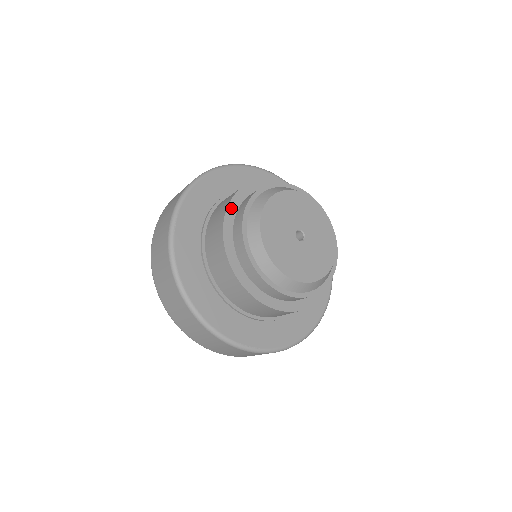
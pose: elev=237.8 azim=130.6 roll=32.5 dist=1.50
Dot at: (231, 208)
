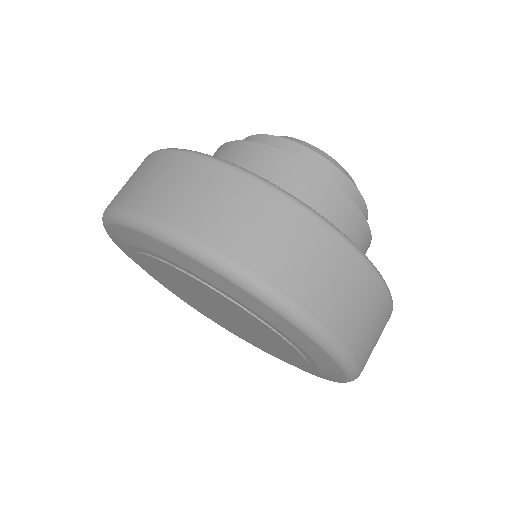
Dot at: occluded
